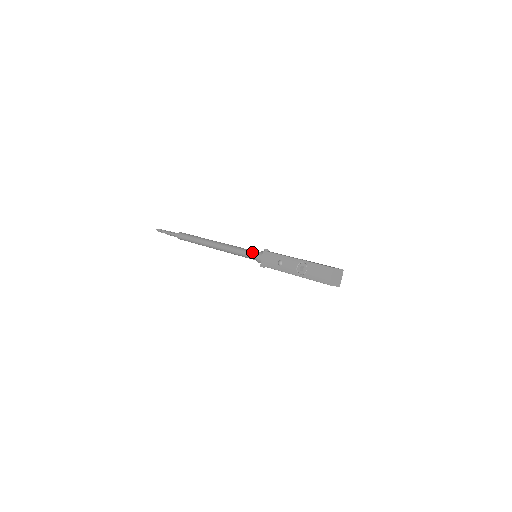
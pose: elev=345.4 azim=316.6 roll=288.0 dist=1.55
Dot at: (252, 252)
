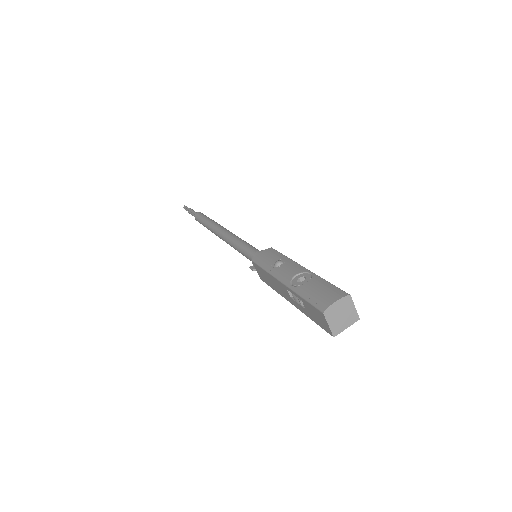
Dot at: occluded
